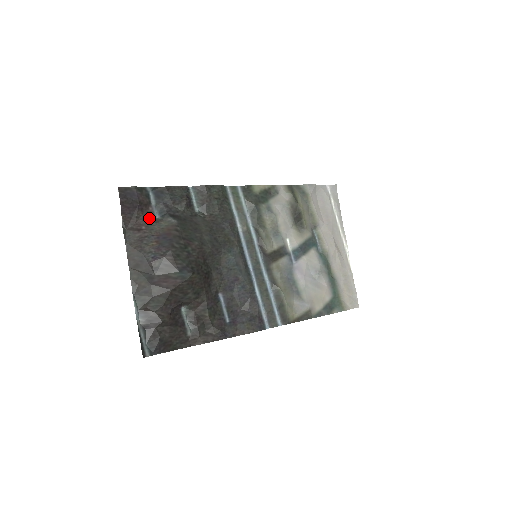
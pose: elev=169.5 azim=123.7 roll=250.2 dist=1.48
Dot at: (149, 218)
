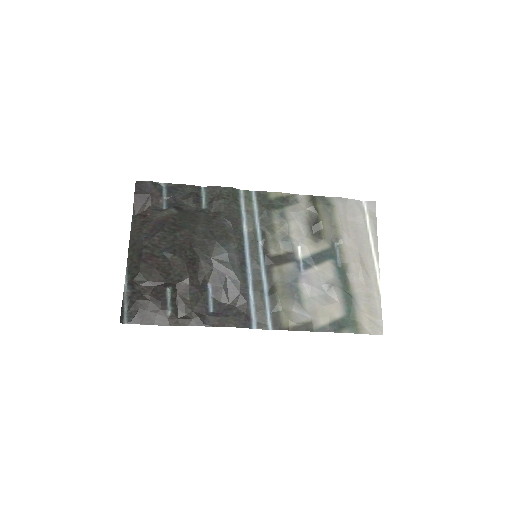
Dot at: (157, 208)
